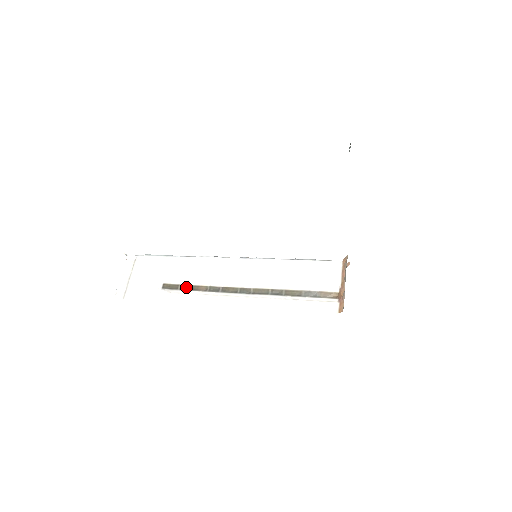
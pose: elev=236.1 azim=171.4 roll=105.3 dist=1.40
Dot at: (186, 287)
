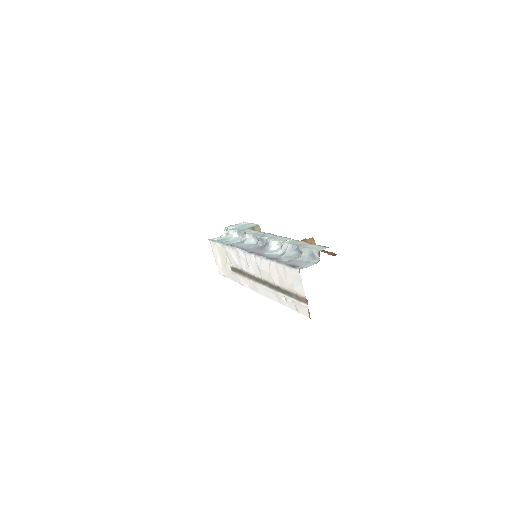
Dot at: (240, 271)
